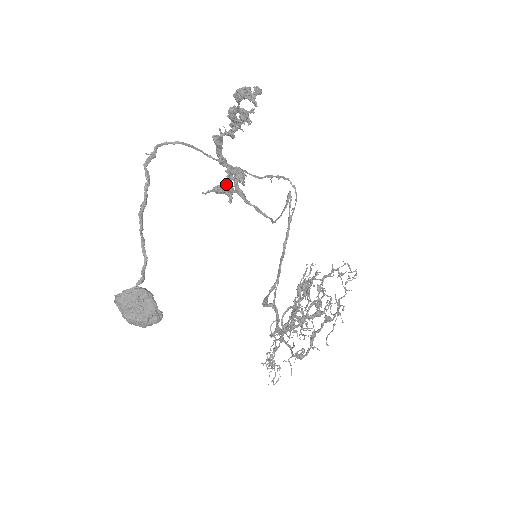
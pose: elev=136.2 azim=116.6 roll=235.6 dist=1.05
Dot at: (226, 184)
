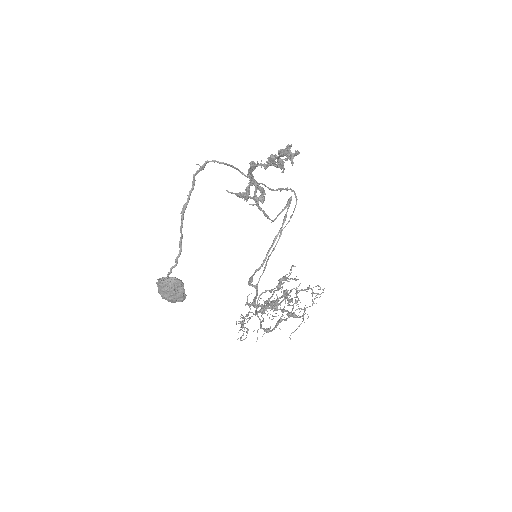
Dot at: (248, 193)
